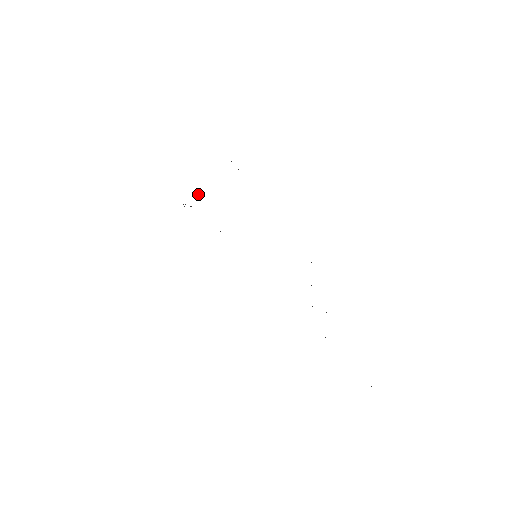
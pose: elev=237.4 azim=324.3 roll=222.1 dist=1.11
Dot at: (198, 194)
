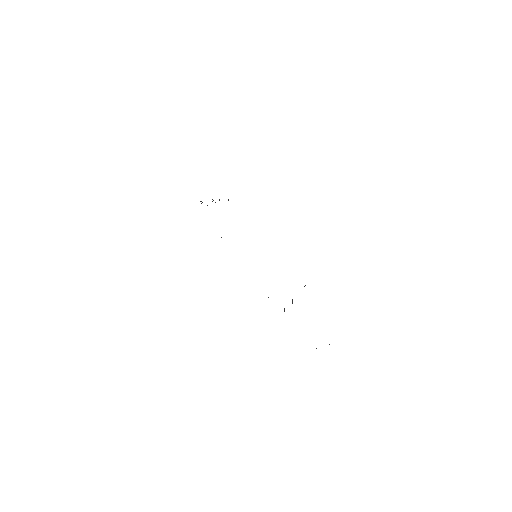
Dot at: (219, 200)
